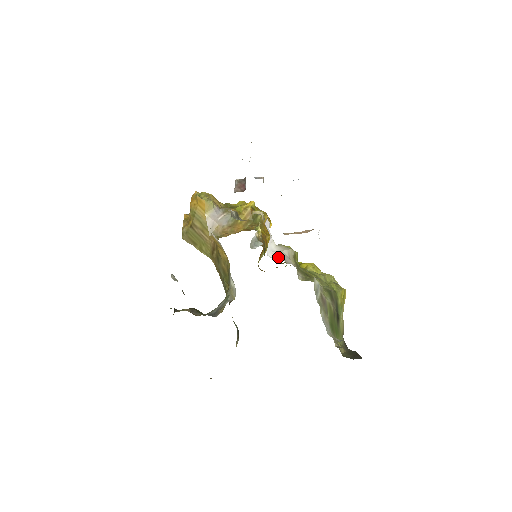
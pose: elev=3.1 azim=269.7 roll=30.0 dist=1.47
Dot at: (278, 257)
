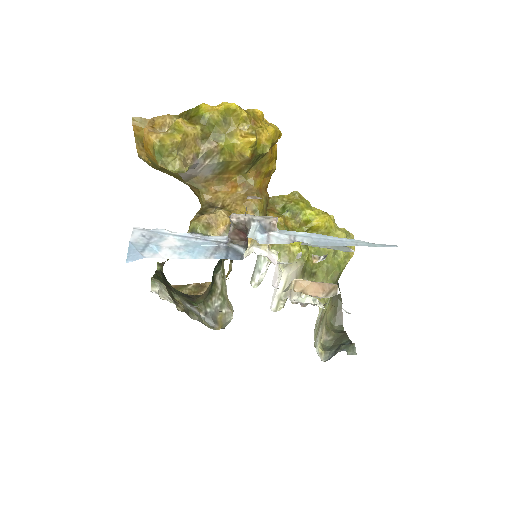
Dot at: (283, 298)
